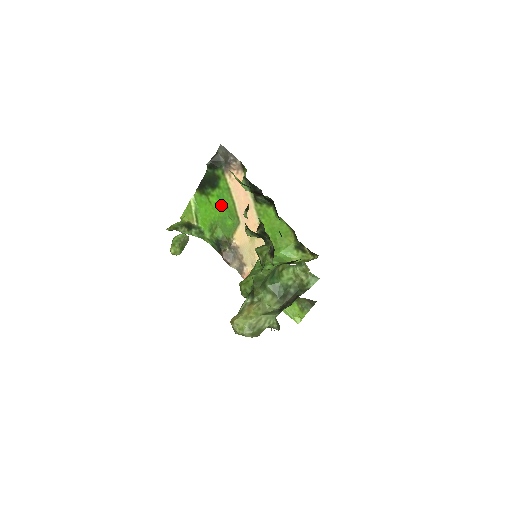
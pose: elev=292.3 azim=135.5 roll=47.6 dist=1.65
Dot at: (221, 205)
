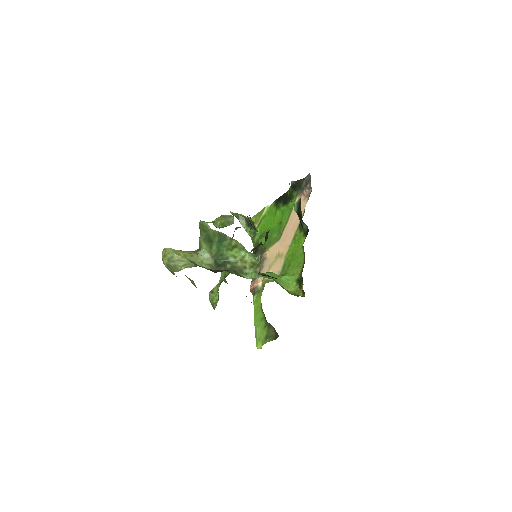
Dot at: (279, 220)
